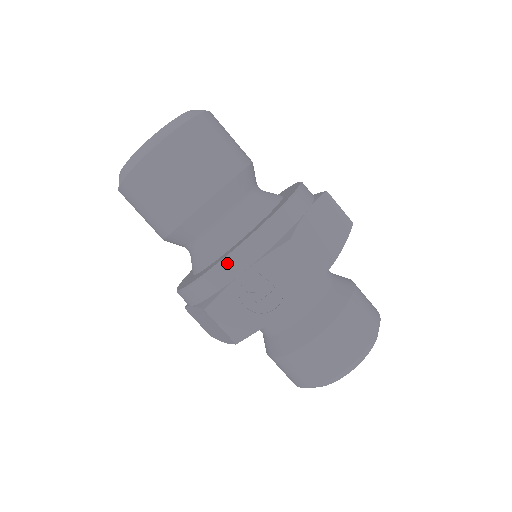
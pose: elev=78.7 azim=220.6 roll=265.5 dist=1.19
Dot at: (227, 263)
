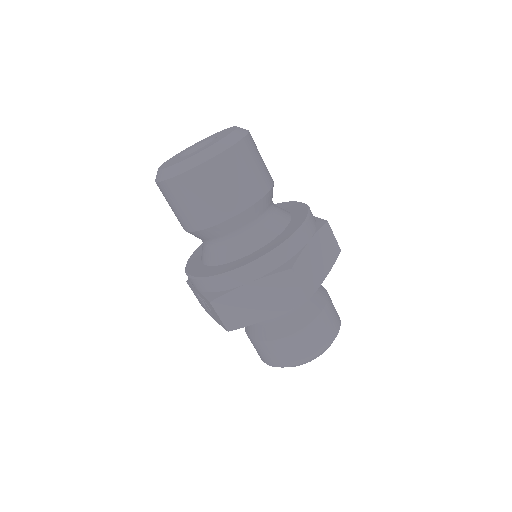
Dot at: (188, 277)
